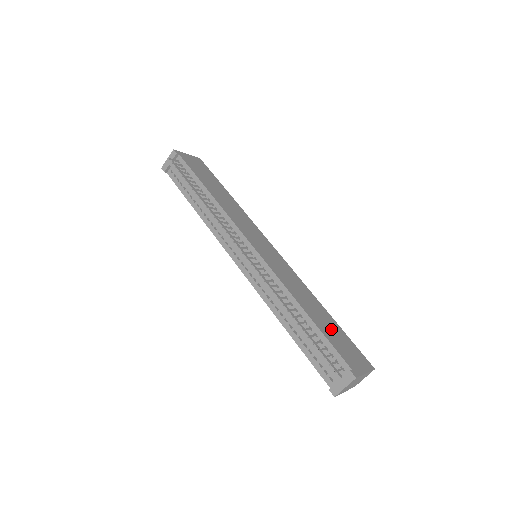
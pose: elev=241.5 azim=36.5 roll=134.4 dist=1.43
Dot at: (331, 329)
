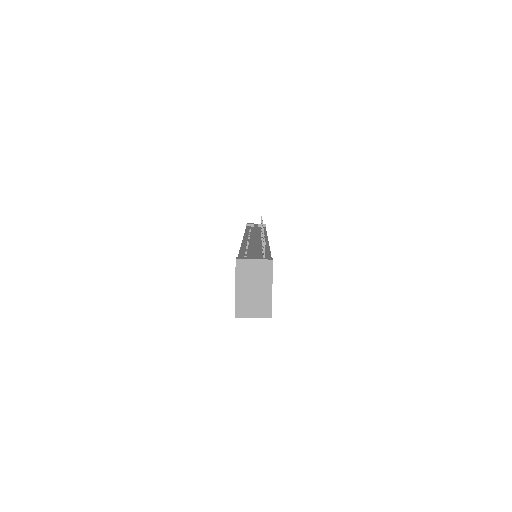
Dot at: occluded
